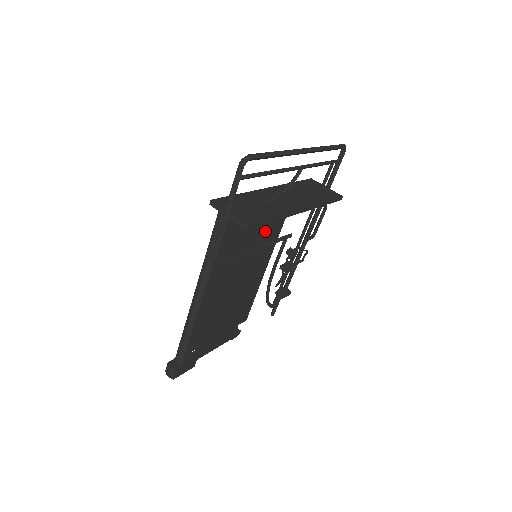
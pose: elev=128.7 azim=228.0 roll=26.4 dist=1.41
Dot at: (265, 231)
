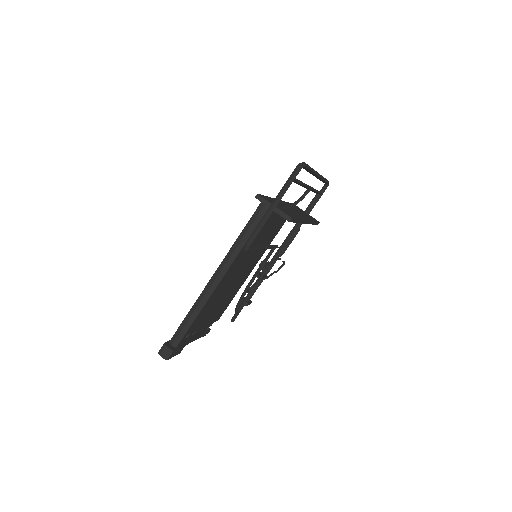
Dot at: (269, 235)
